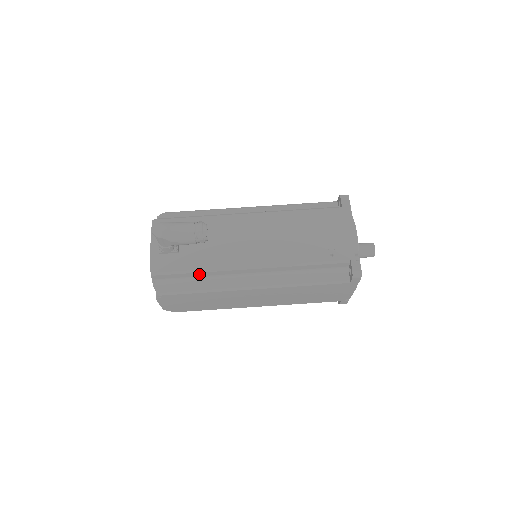
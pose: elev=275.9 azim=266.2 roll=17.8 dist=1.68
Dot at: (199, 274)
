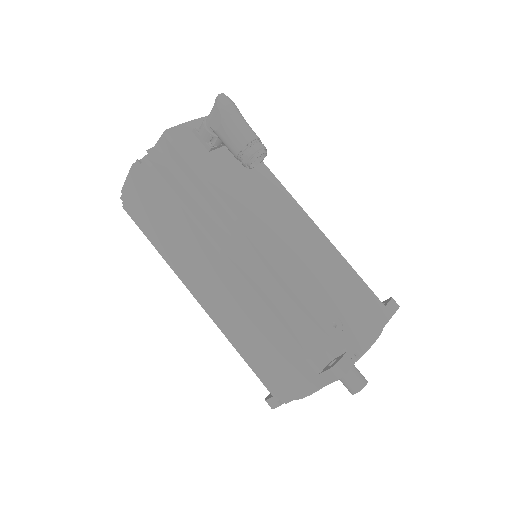
Dot at: (201, 186)
